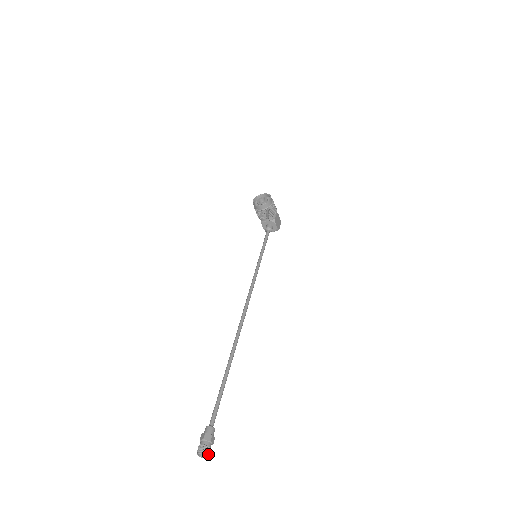
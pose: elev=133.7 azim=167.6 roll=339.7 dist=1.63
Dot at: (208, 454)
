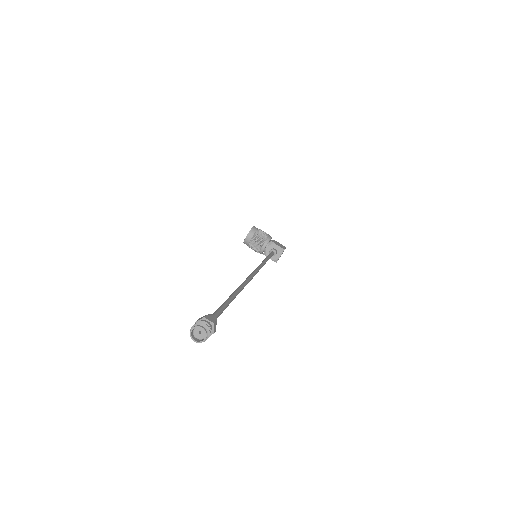
Dot at: (204, 327)
